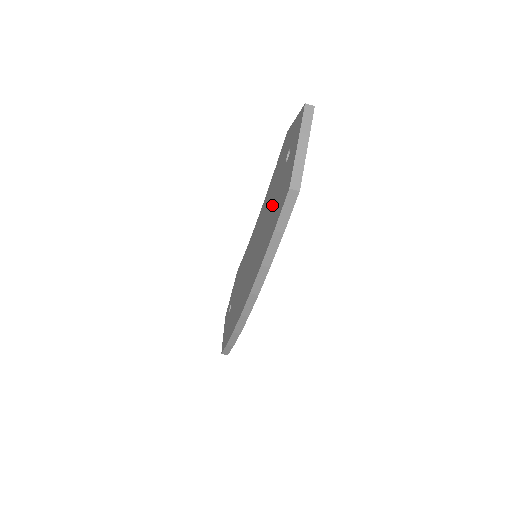
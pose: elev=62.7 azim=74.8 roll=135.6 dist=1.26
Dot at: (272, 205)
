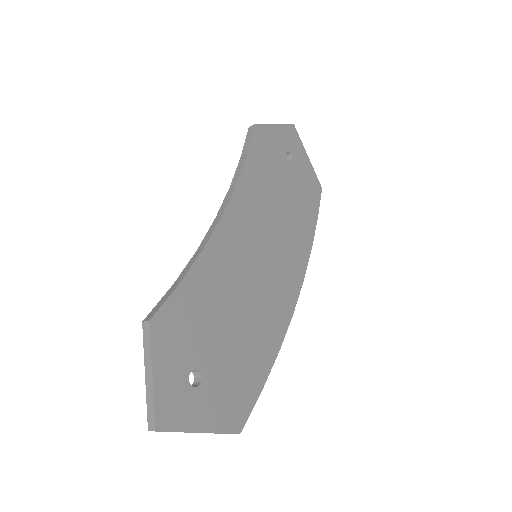
Dot at: occluded
